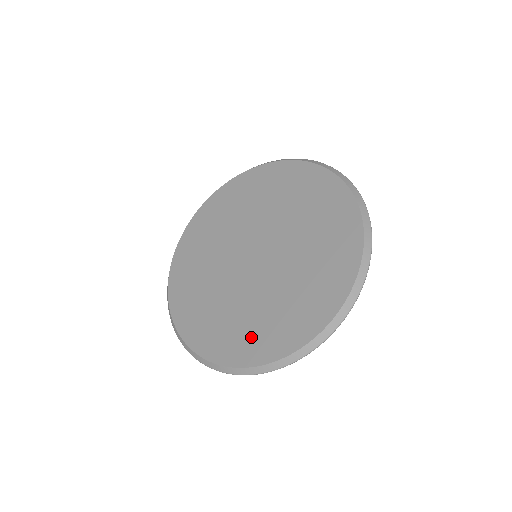
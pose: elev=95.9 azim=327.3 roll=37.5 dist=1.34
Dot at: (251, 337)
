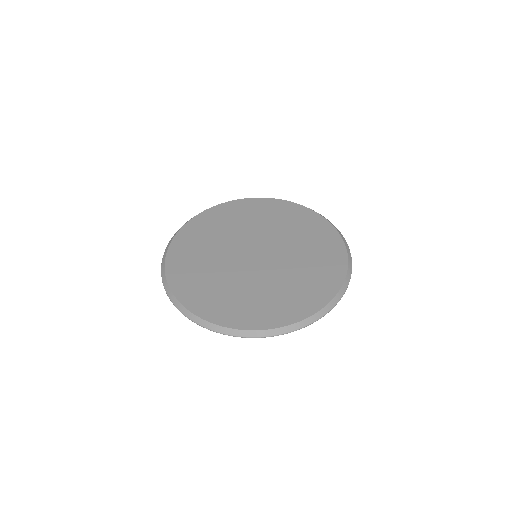
Dot at: (198, 288)
